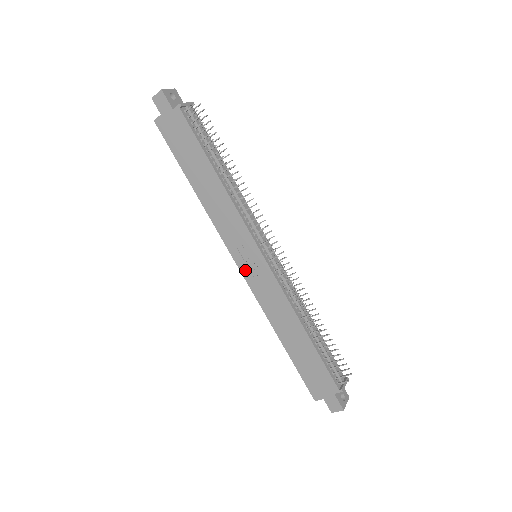
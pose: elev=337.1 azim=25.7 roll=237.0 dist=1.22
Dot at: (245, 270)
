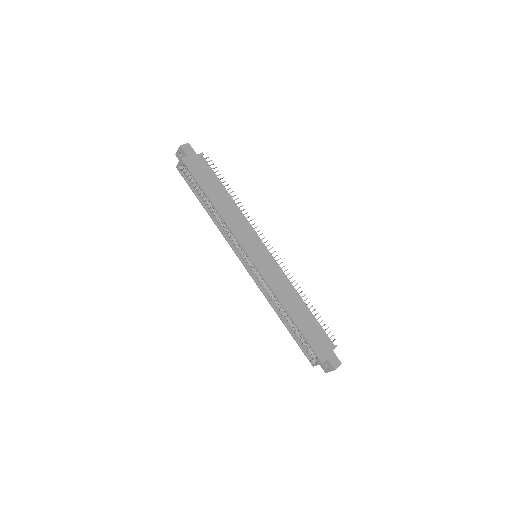
Dot at: (256, 261)
